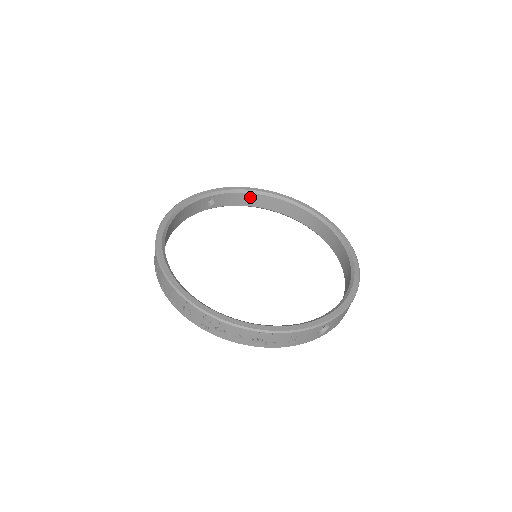
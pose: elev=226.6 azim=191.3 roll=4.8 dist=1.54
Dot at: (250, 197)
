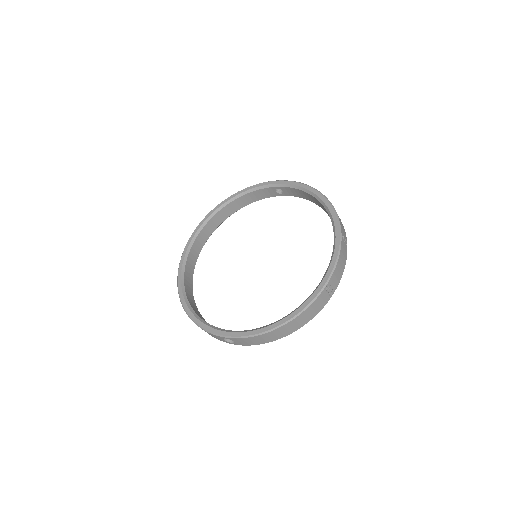
Dot at: (310, 196)
